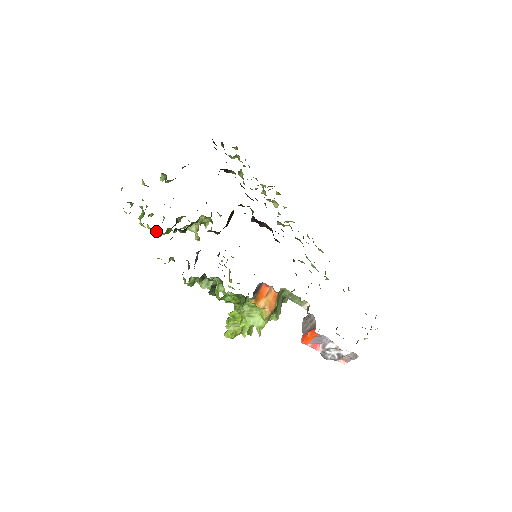
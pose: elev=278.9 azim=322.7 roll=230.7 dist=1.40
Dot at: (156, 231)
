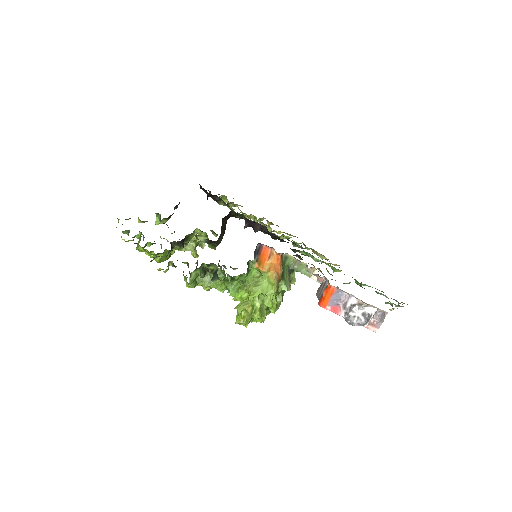
Dot at: (154, 255)
